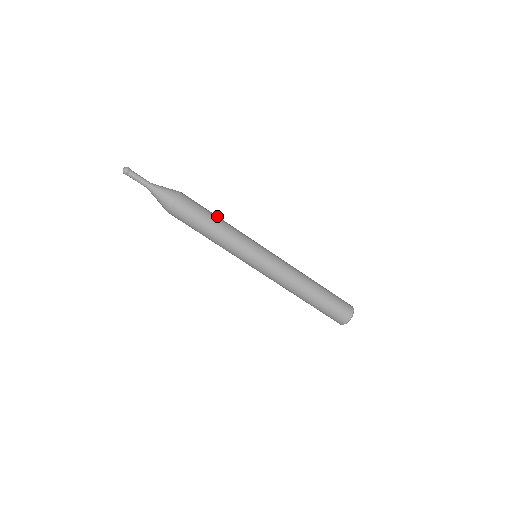
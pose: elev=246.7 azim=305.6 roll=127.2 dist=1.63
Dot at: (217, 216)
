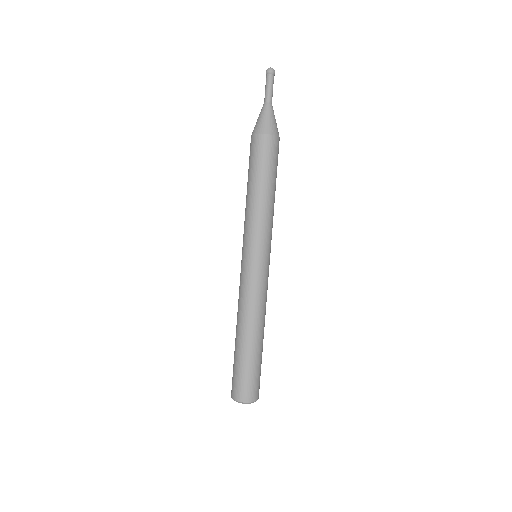
Dot at: occluded
